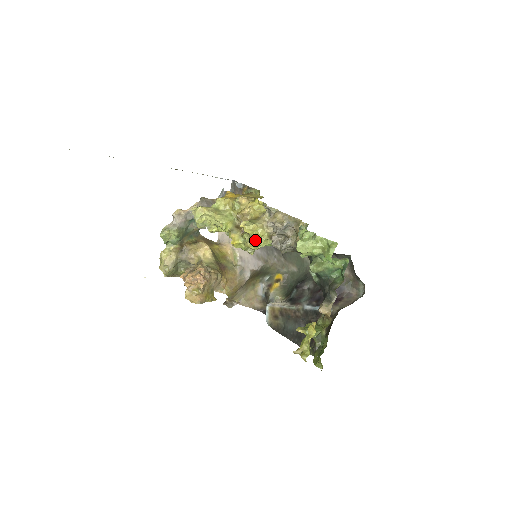
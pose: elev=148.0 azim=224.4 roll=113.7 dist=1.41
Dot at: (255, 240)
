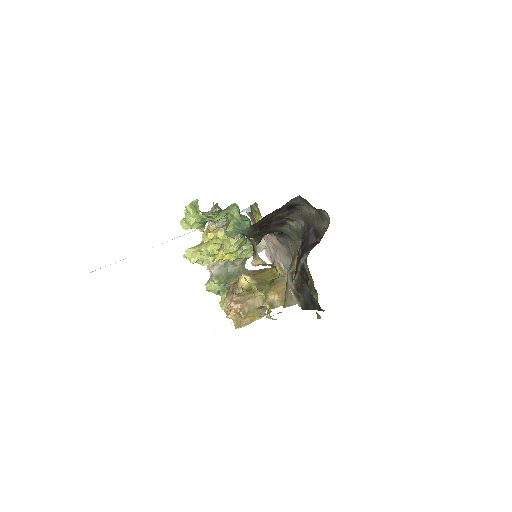
Dot at: (225, 244)
